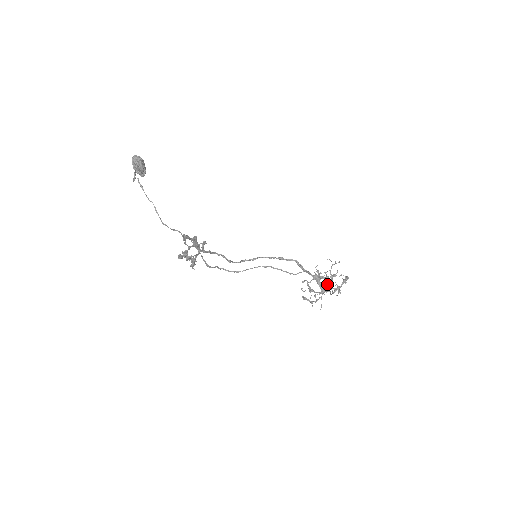
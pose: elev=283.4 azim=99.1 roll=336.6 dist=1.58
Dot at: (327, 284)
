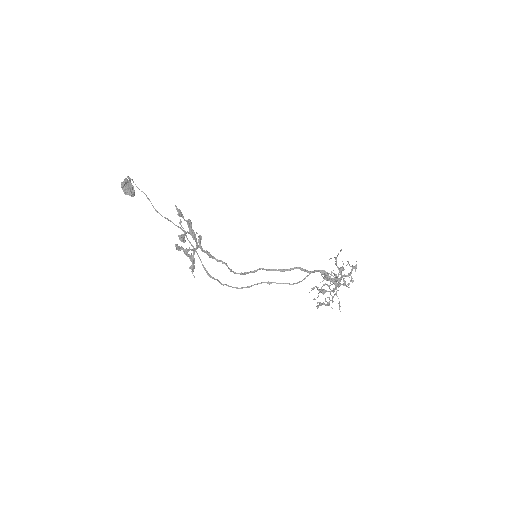
Dot at: (337, 279)
